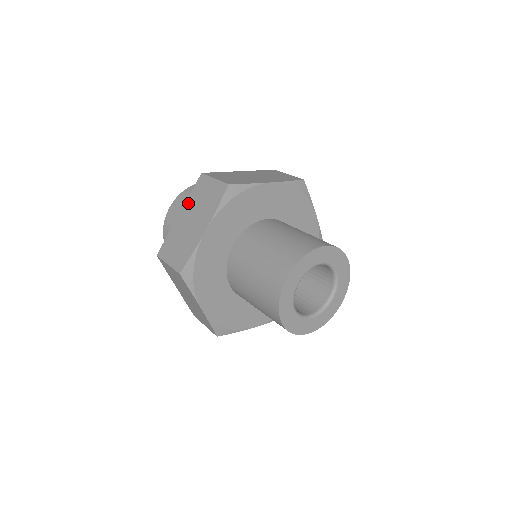
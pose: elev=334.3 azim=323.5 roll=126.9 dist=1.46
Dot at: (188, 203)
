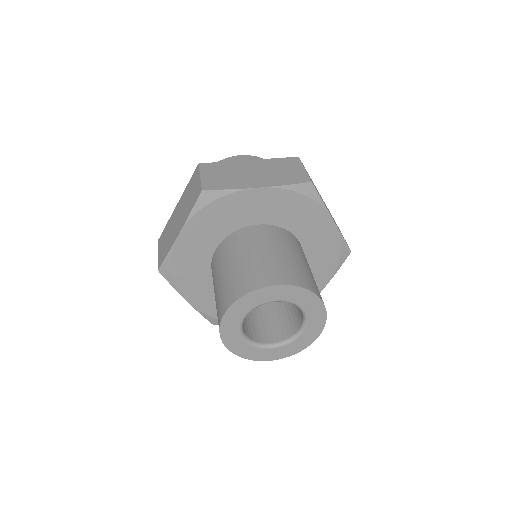
Dot at: (183, 195)
